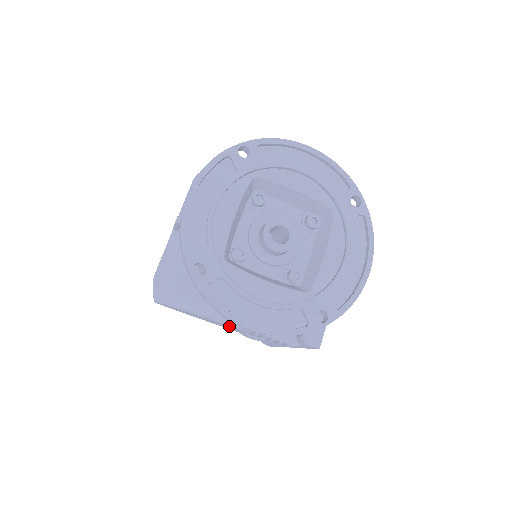
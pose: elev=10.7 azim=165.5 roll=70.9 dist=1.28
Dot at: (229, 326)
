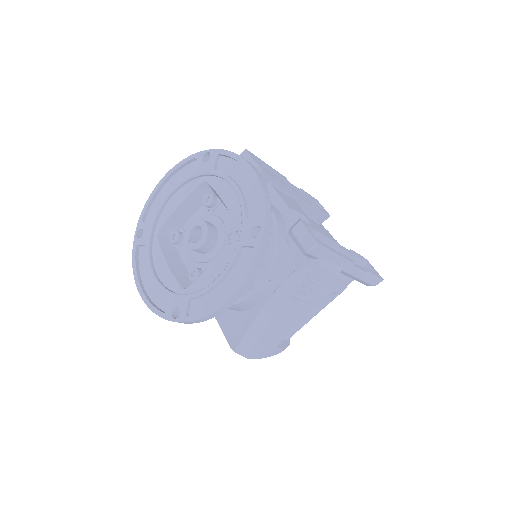
Dot at: (284, 312)
